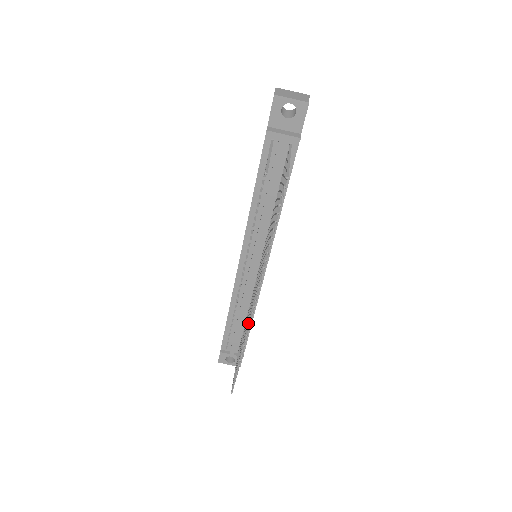
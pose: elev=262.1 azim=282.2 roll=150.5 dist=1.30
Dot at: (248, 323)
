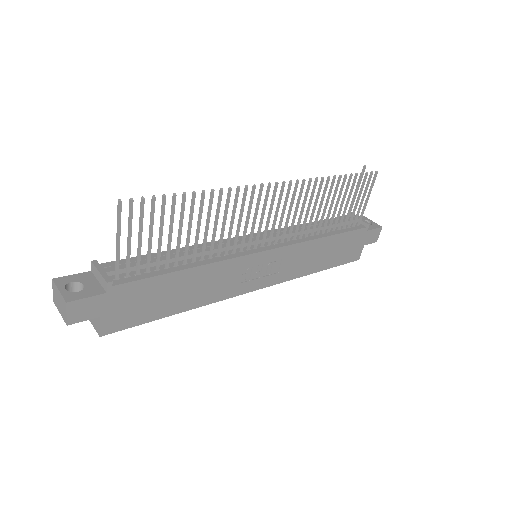
Dot at: (252, 187)
